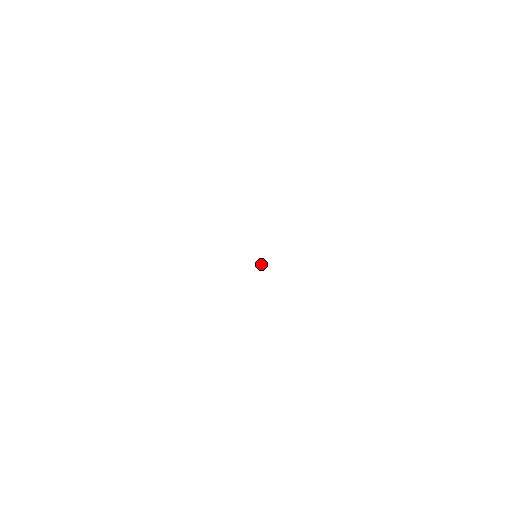
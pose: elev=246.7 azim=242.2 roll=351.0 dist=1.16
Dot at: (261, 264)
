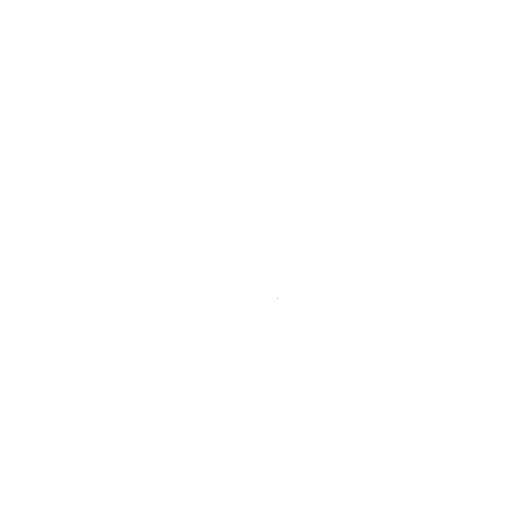
Dot at: occluded
